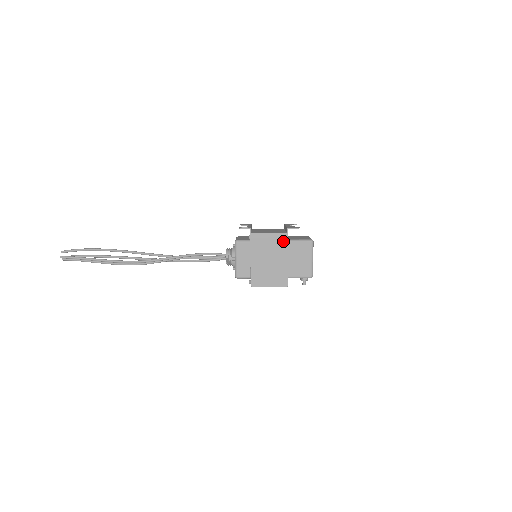
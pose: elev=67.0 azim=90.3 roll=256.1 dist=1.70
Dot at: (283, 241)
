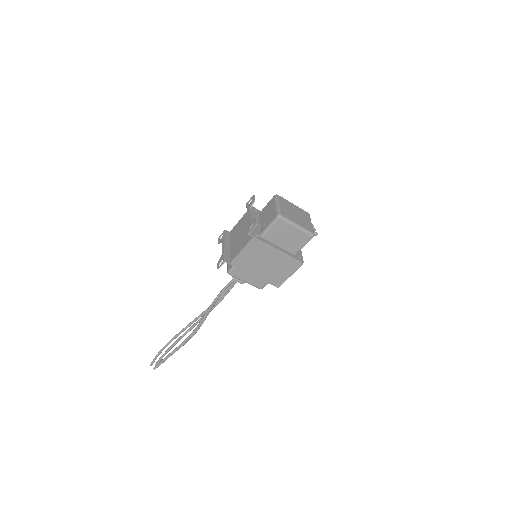
Dot at: (258, 244)
